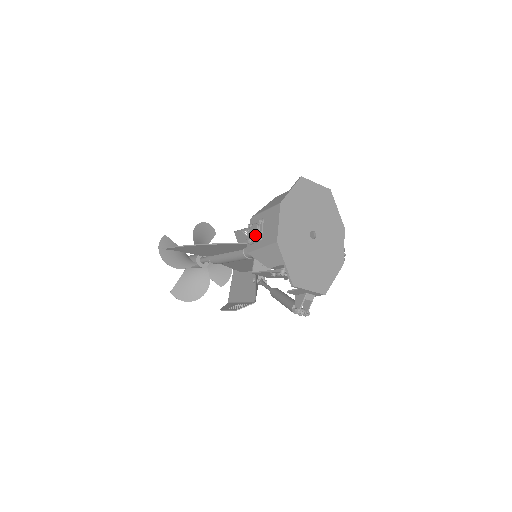
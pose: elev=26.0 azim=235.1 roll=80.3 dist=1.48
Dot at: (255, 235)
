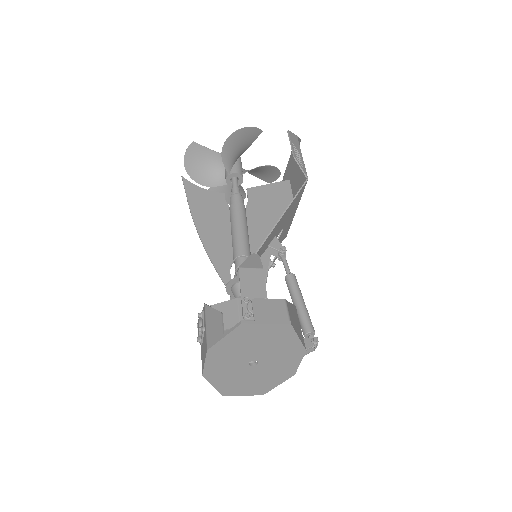
Dot at: (197, 337)
